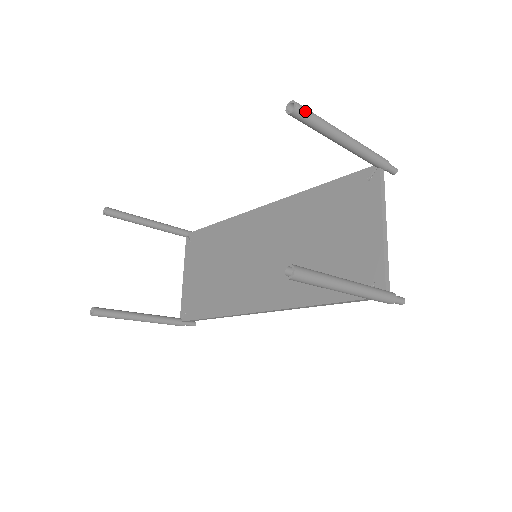
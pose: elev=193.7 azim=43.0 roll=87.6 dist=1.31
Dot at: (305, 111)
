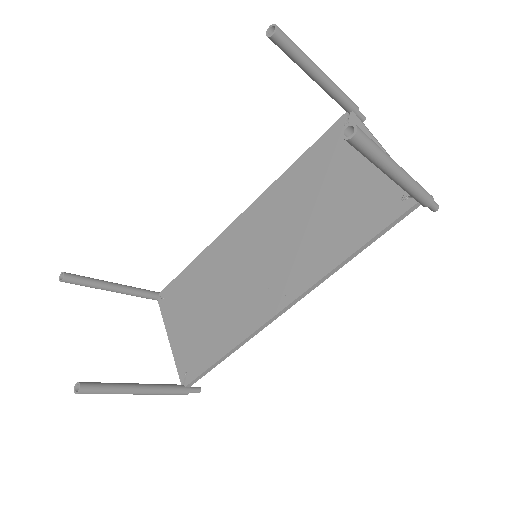
Dot at: (285, 34)
